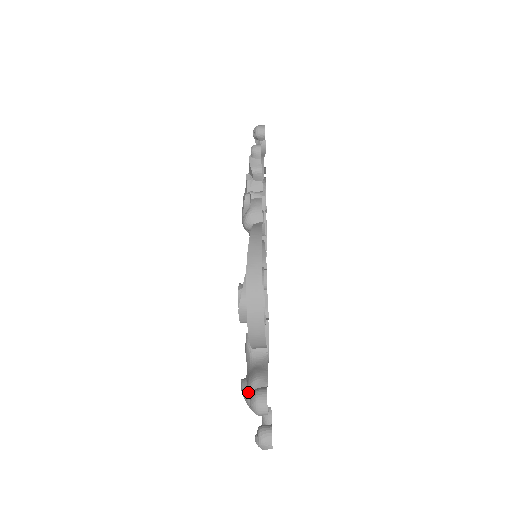
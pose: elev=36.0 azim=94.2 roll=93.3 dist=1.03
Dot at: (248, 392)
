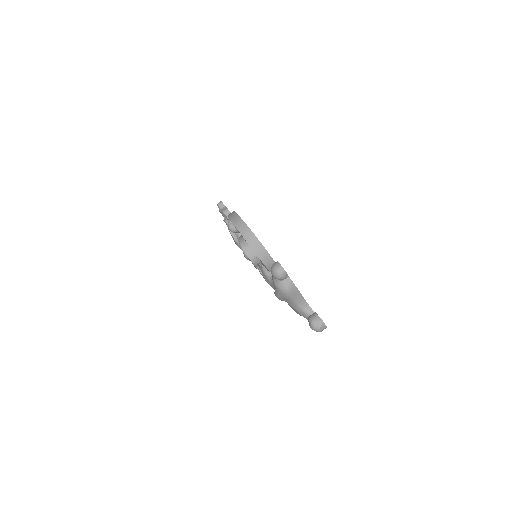
Dot at: (273, 281)
